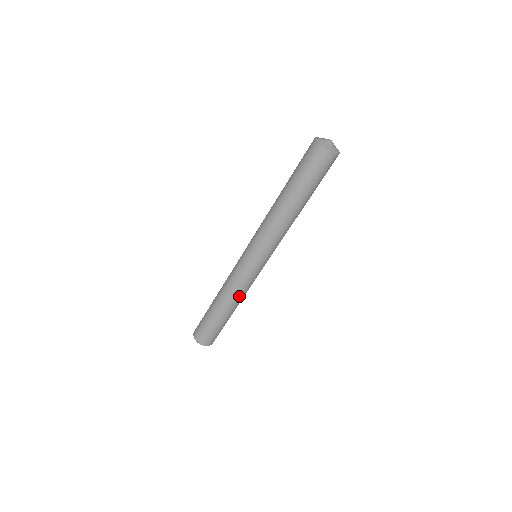
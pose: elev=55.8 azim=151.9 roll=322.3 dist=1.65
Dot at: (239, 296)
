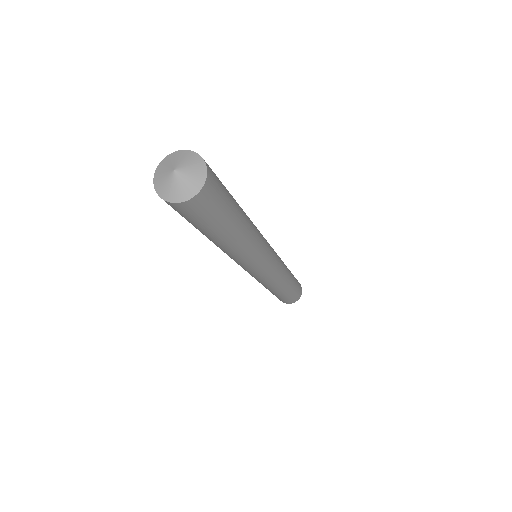
Dot at: (278, 284)
